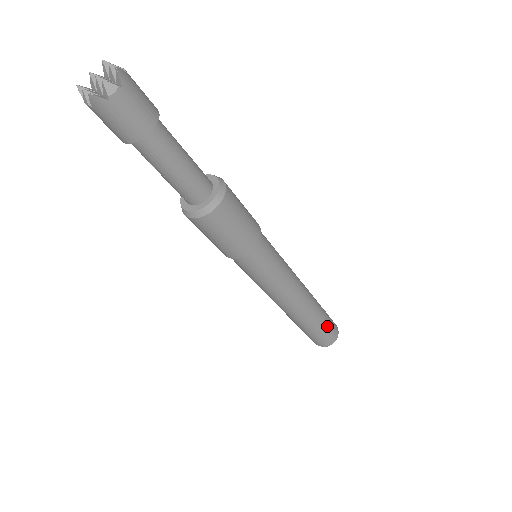
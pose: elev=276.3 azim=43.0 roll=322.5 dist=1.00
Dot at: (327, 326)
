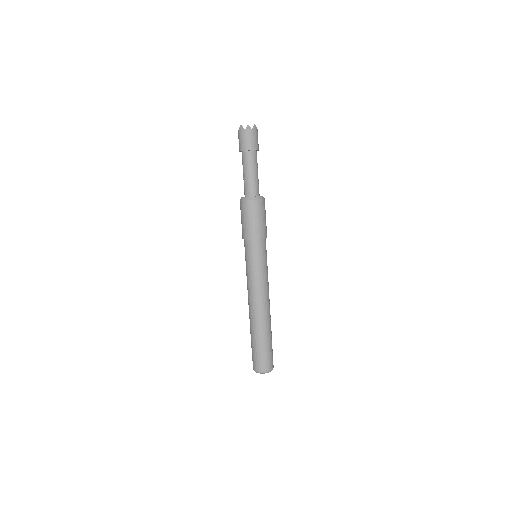
Dot at: (266, 350)
